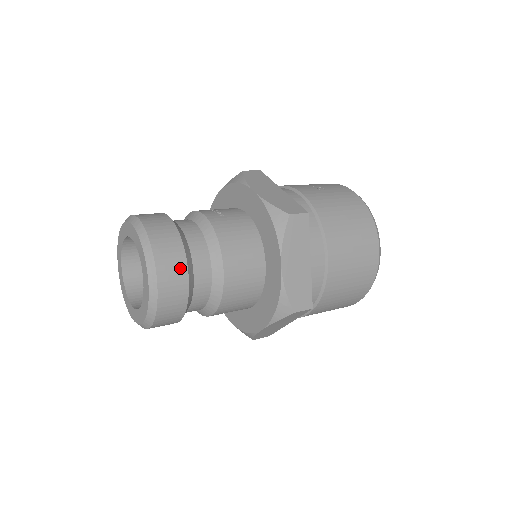
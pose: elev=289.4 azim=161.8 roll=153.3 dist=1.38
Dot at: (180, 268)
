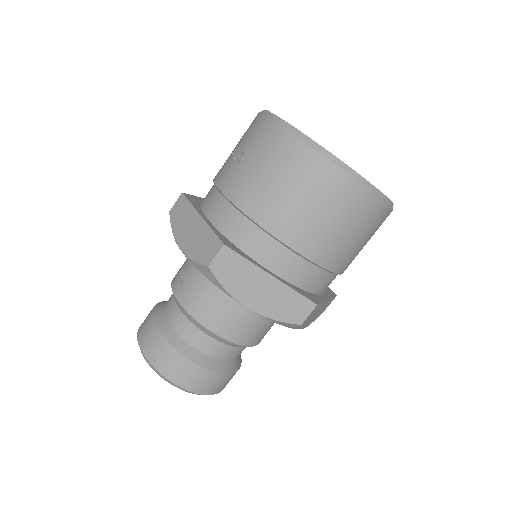
Dot at: (185, 365)
